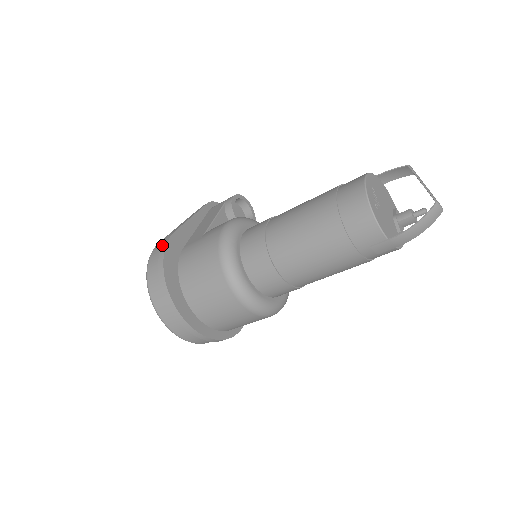
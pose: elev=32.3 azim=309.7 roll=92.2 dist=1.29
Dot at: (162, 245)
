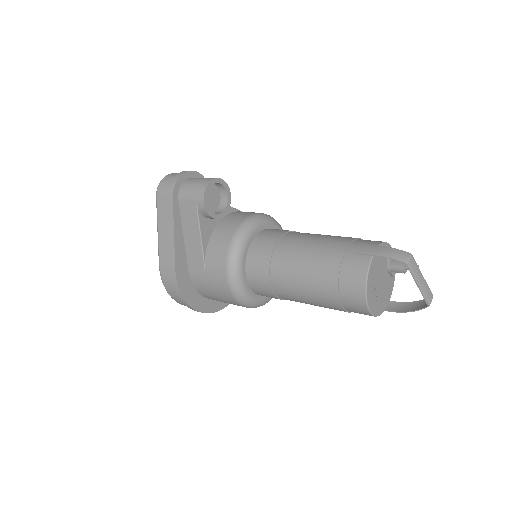
Dot at: (174, 287)
